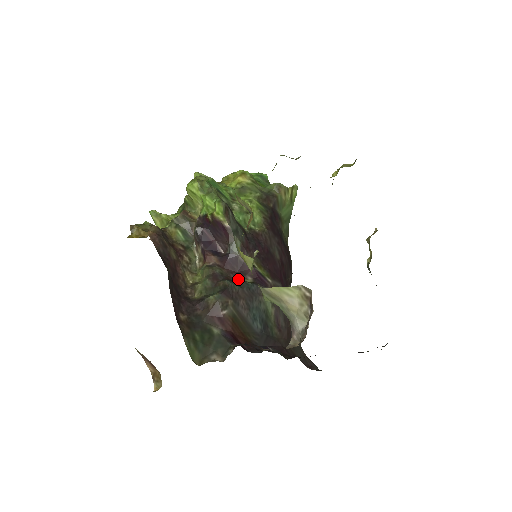
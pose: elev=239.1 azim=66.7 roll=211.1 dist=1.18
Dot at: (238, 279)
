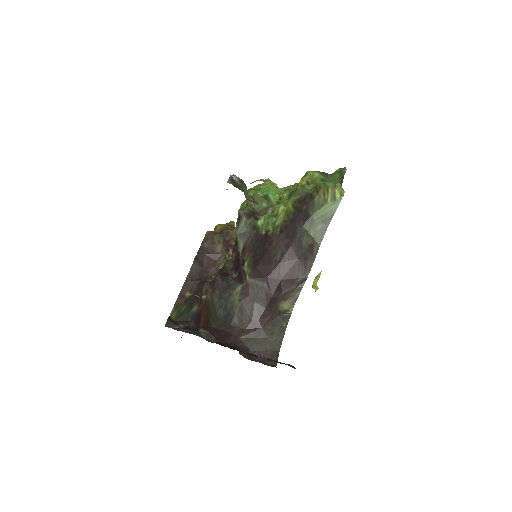
Dot at: (234, 273)
